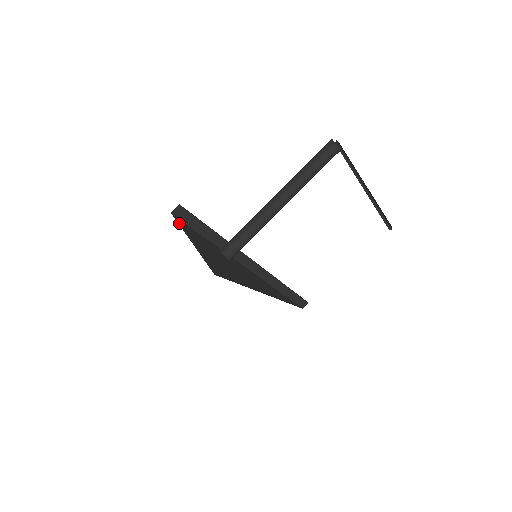
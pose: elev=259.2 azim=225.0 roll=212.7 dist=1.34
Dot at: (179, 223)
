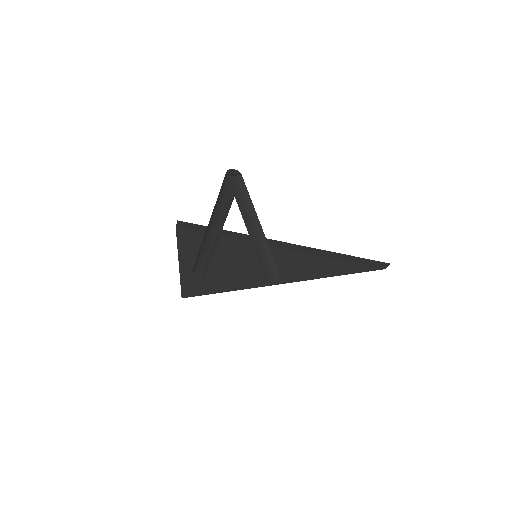
Dot at: (179, 238)
